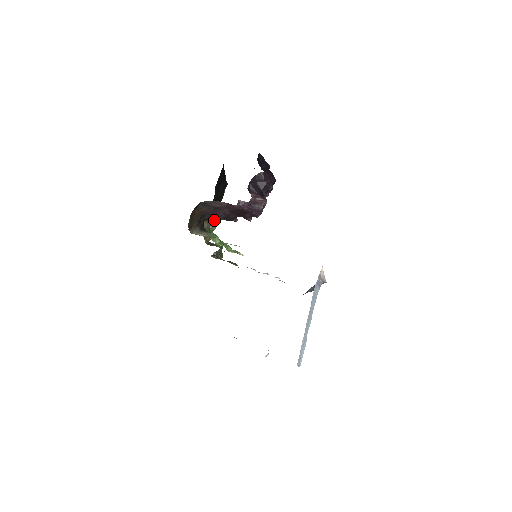
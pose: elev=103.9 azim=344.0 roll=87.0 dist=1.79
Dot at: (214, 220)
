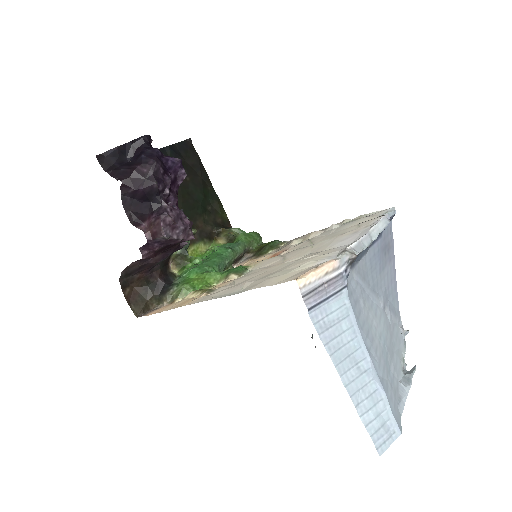
Dot at: occluded
